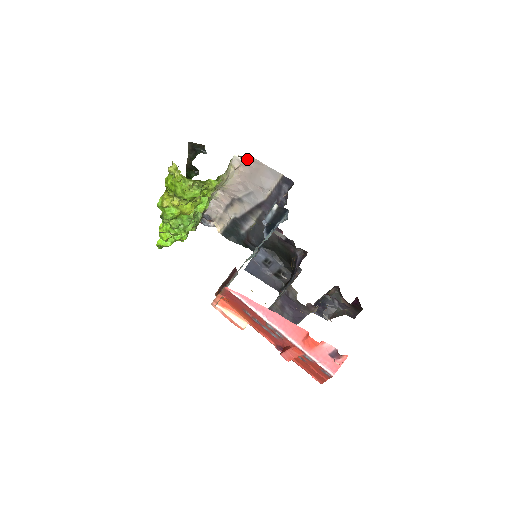
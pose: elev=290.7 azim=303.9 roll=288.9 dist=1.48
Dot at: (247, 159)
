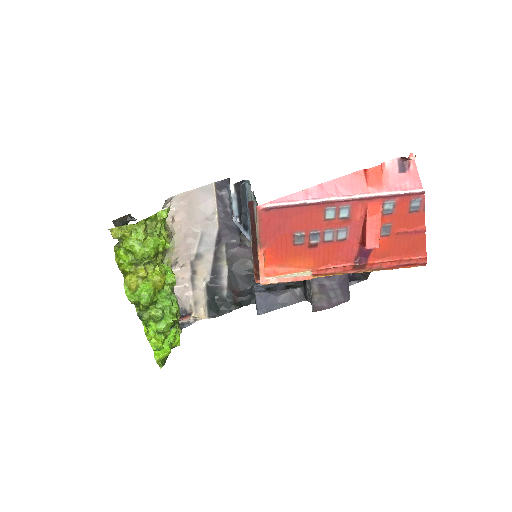
Dot at: (175, 202)
